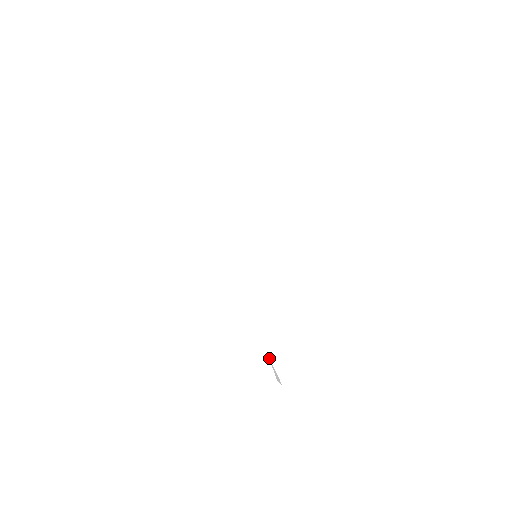
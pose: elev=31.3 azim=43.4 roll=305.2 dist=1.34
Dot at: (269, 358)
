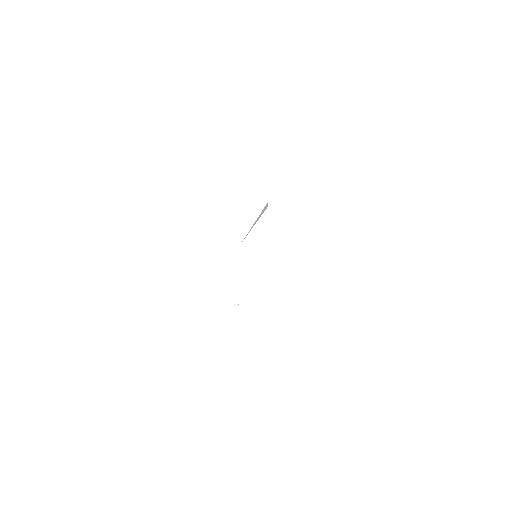
Dot at: occluded
